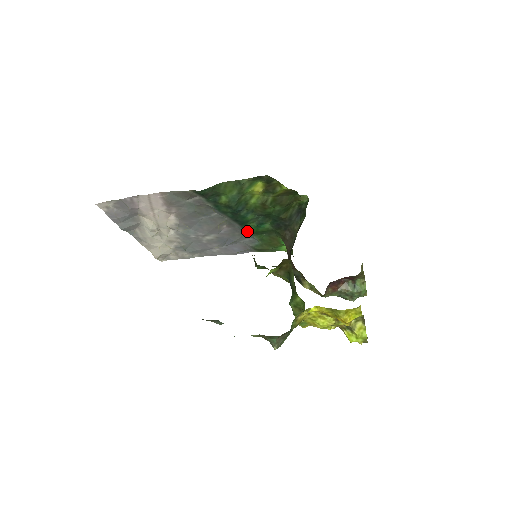
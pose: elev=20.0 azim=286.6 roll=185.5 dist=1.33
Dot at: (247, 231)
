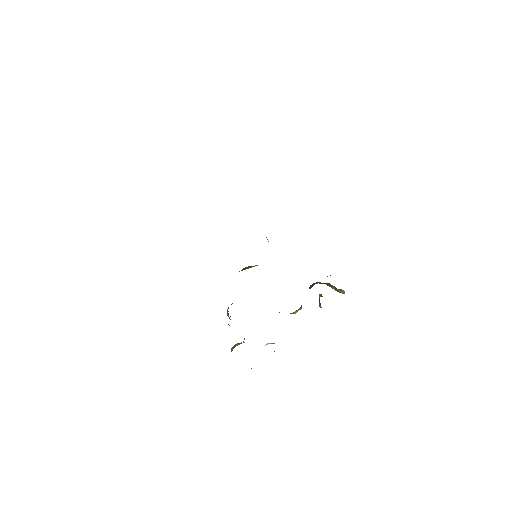
Dot at: occluded
